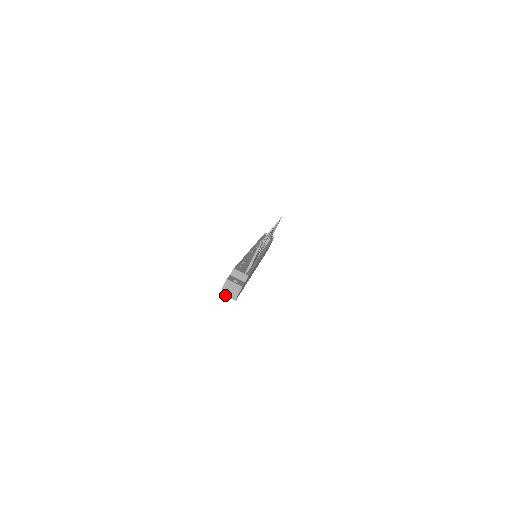
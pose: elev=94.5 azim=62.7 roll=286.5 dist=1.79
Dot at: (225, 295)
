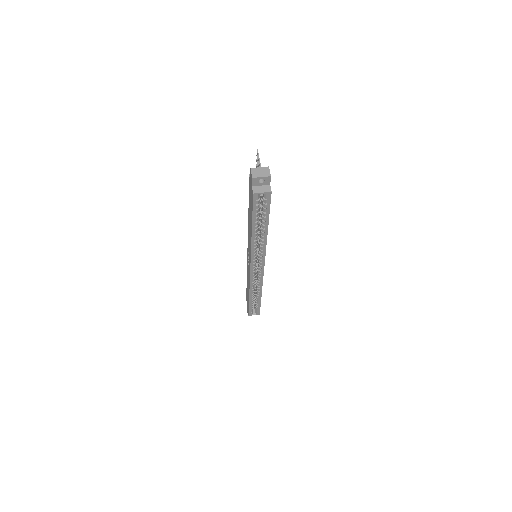
Dot at: (258, 193)
